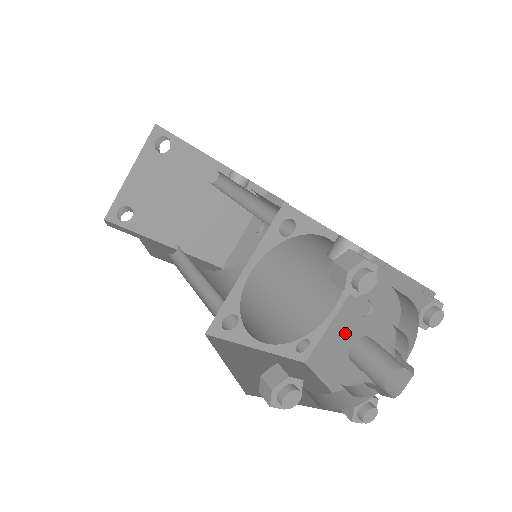
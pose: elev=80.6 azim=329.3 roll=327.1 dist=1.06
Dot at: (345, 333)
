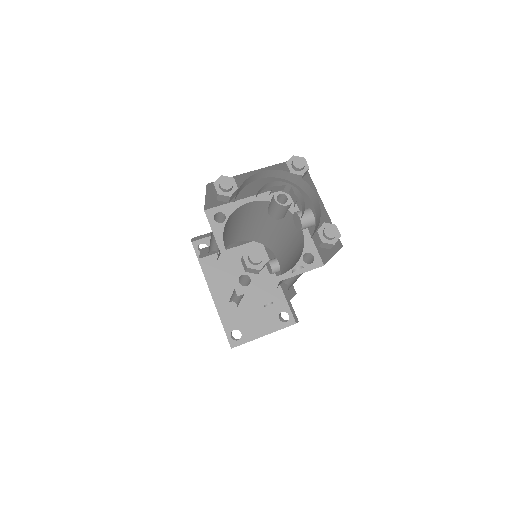
Dot at: occluded
